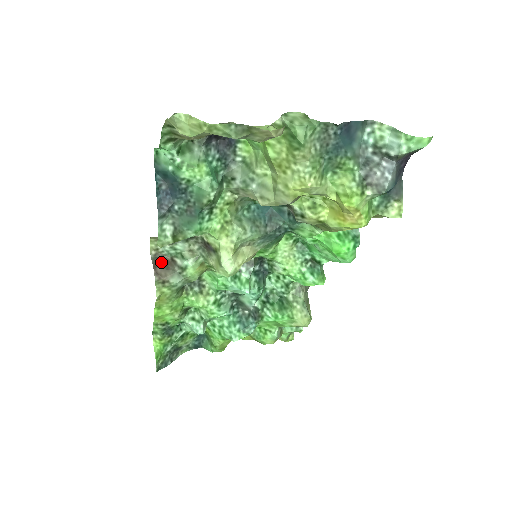
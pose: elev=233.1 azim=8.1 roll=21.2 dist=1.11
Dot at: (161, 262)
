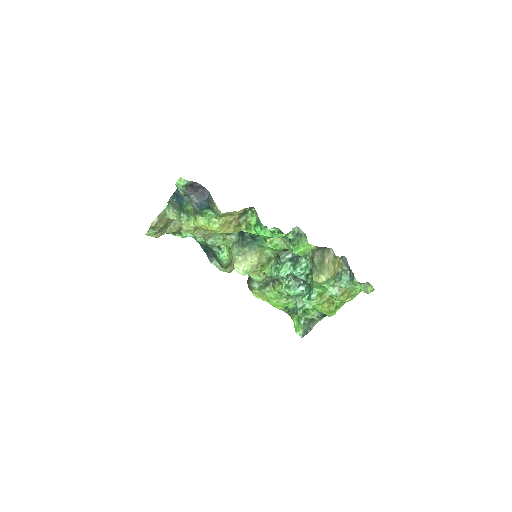
Dot at: occluded
